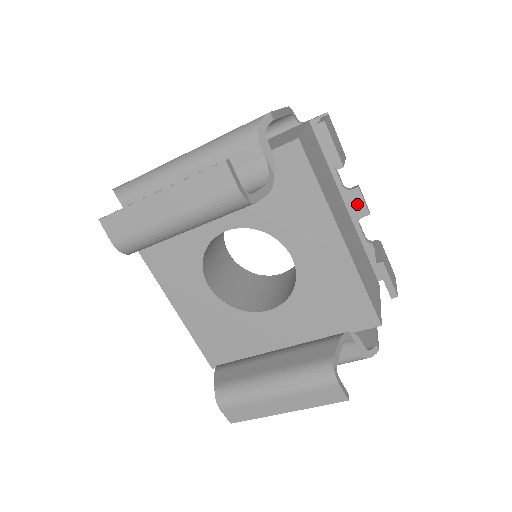
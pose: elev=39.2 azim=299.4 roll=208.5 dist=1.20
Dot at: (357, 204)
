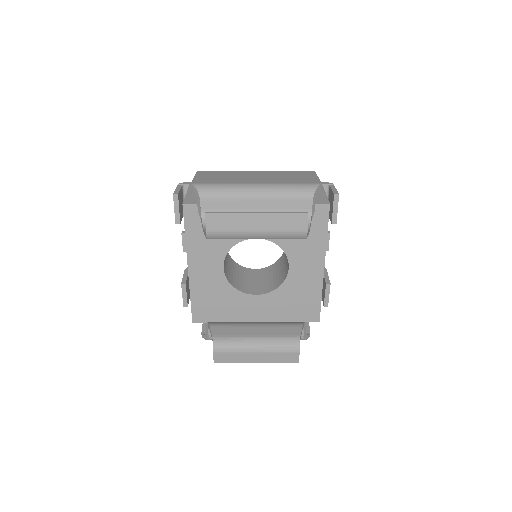
Dot at: occluded
